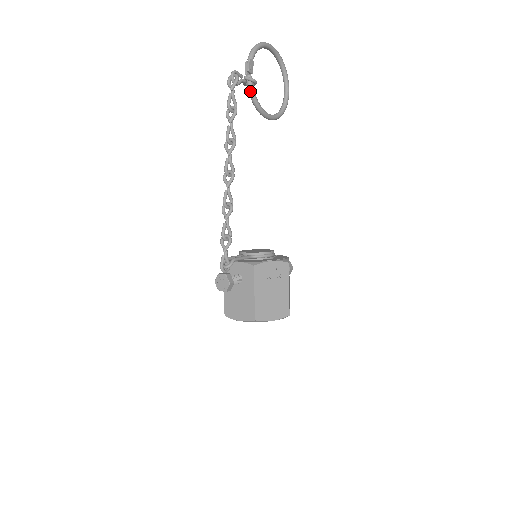
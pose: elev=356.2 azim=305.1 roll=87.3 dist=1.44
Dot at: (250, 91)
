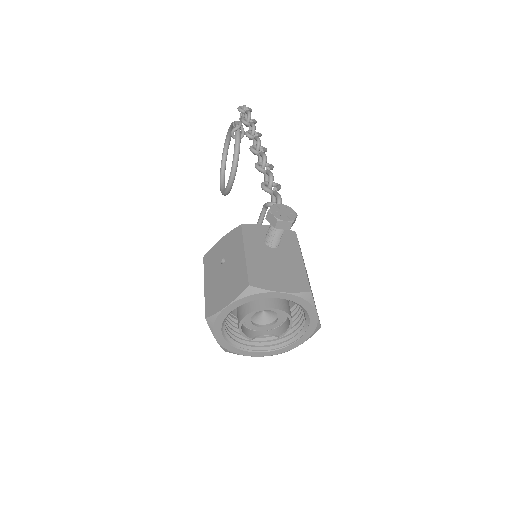
Dot at: (239, 137)
